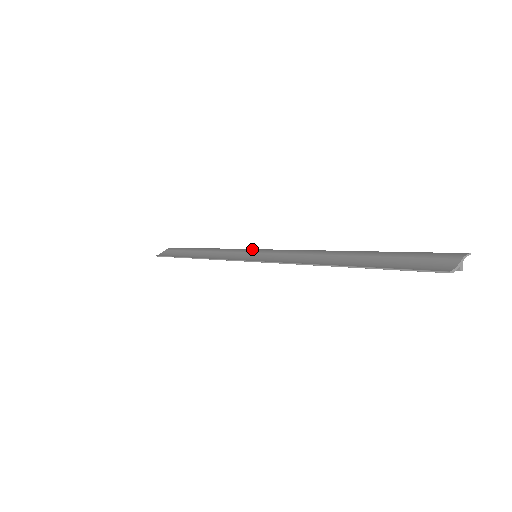
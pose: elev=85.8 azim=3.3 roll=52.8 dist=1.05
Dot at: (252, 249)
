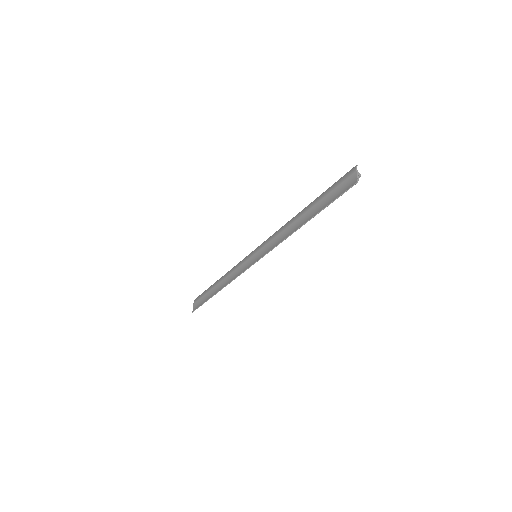
Dot at: (249, 255)
